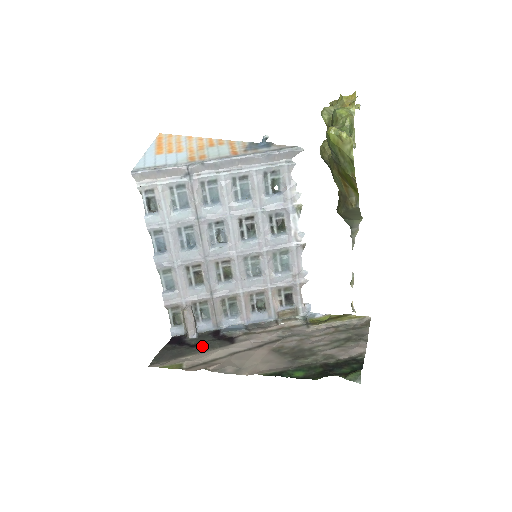
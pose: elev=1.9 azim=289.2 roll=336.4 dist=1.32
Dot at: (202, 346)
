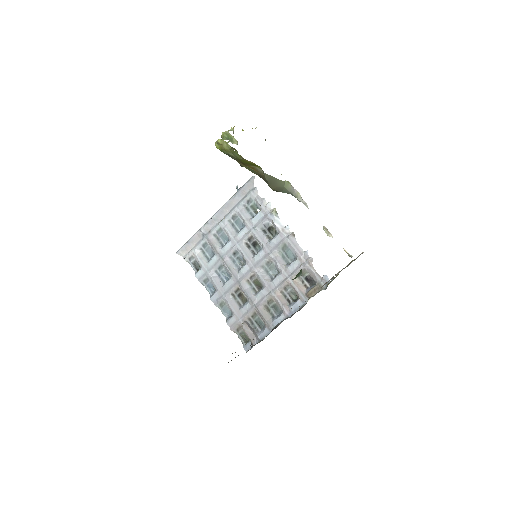
Dot at: occluded
